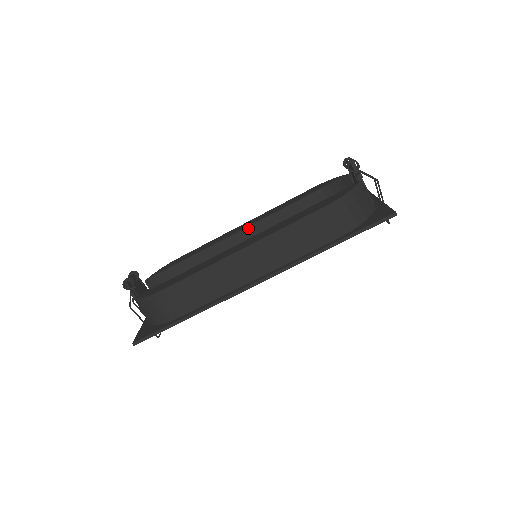
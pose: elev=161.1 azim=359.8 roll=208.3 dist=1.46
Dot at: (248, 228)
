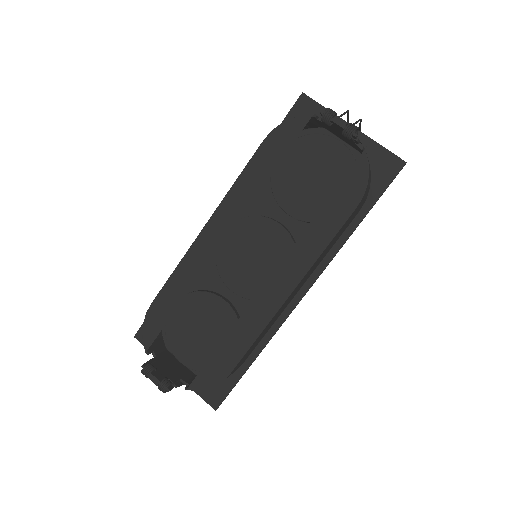
Dot at: occluded
